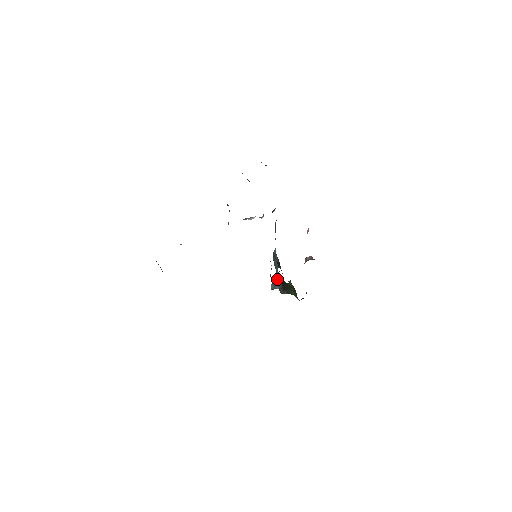
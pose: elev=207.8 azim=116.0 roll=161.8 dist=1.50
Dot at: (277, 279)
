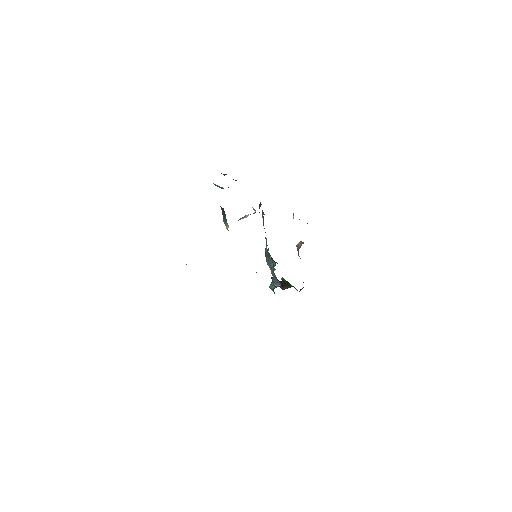
Dot at: occluded
